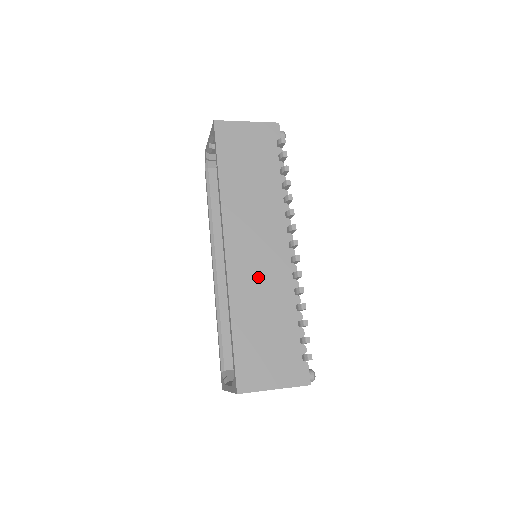
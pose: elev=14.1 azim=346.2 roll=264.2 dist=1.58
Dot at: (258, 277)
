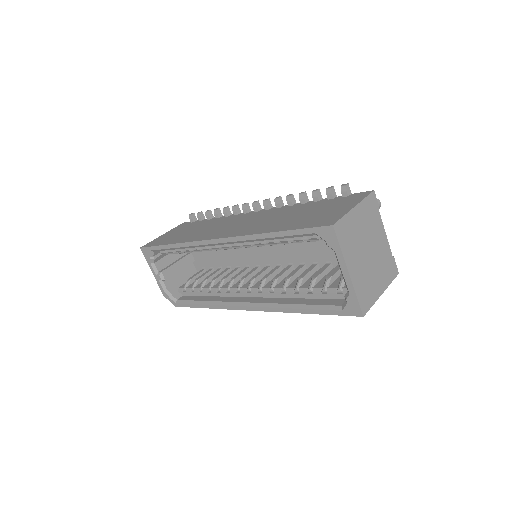
Dot at: (257, 223)
